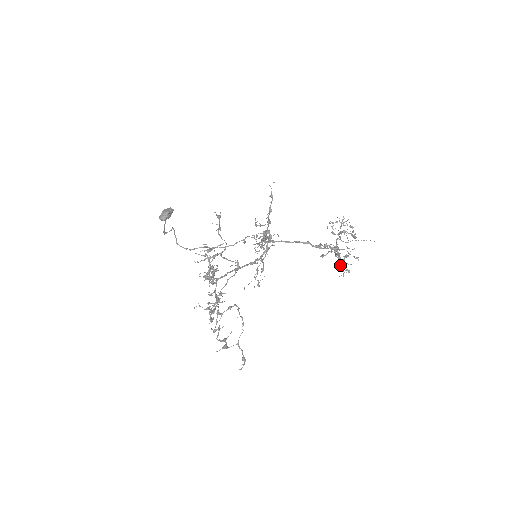
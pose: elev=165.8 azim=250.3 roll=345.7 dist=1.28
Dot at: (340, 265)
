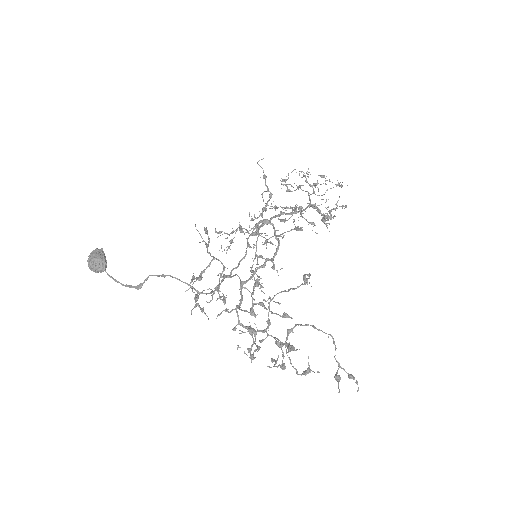
Dot at: (324, 221)
